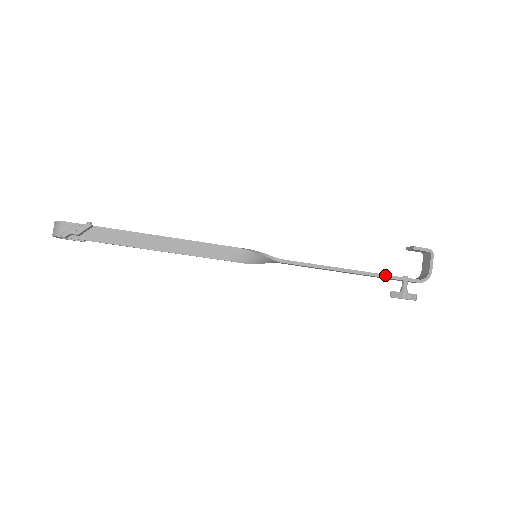
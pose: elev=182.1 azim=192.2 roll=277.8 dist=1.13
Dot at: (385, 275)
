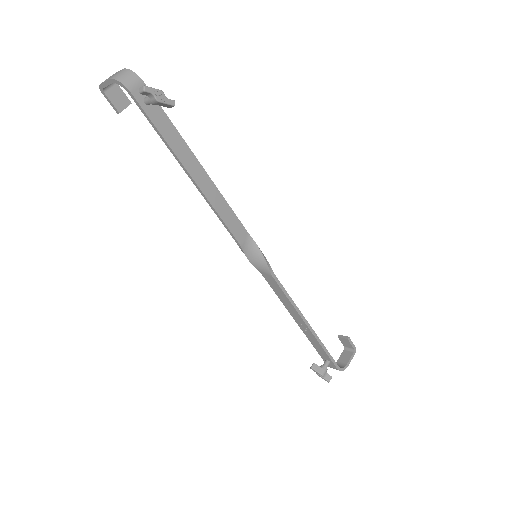
Dot at: (324, 346)
